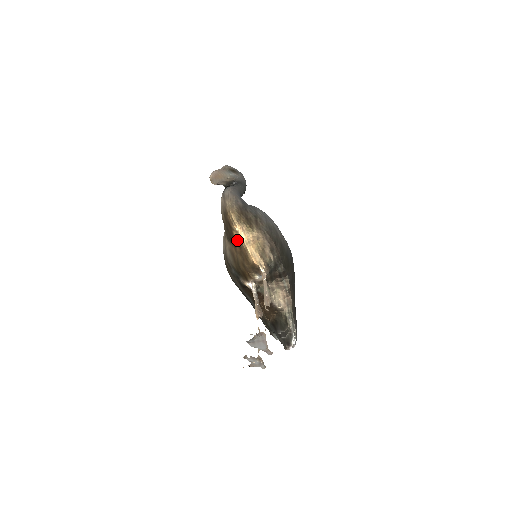
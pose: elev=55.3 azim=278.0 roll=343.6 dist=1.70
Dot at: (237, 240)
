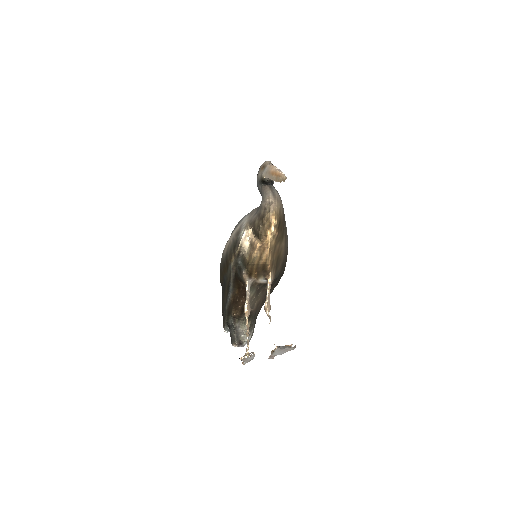
Dot at: (267, 240)
